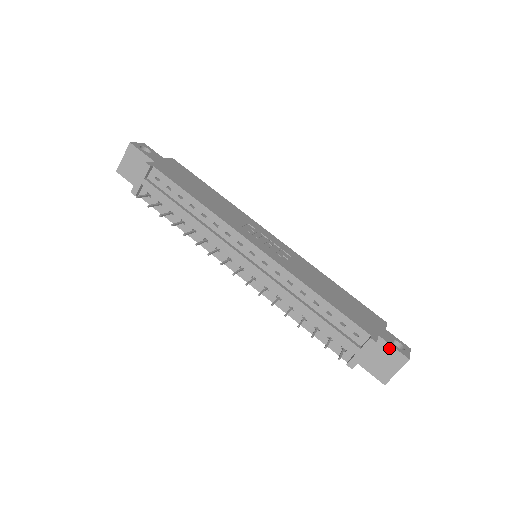
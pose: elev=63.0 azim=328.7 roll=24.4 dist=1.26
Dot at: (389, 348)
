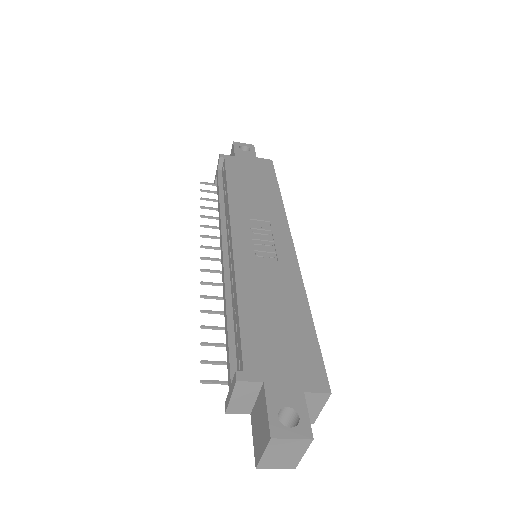
Dot at: (265, 407)
